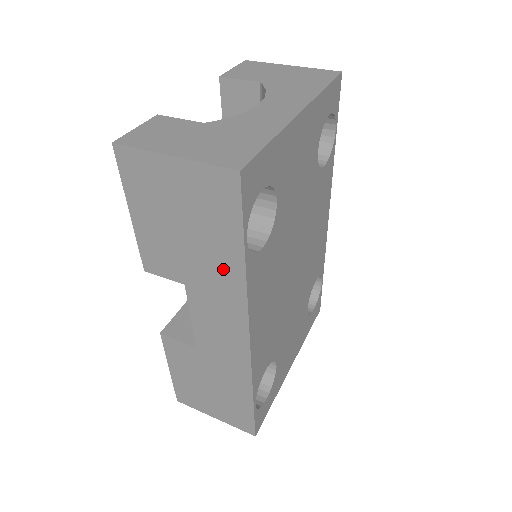
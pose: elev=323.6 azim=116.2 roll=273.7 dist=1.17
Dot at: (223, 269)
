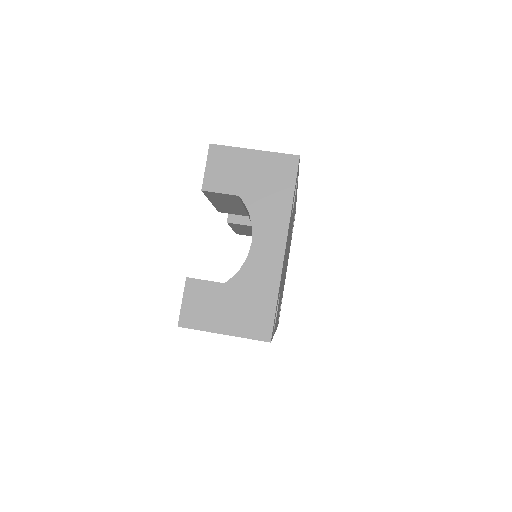
Dot at: occluded
